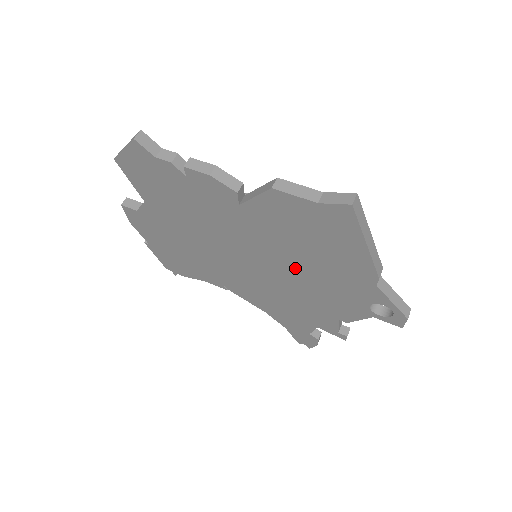
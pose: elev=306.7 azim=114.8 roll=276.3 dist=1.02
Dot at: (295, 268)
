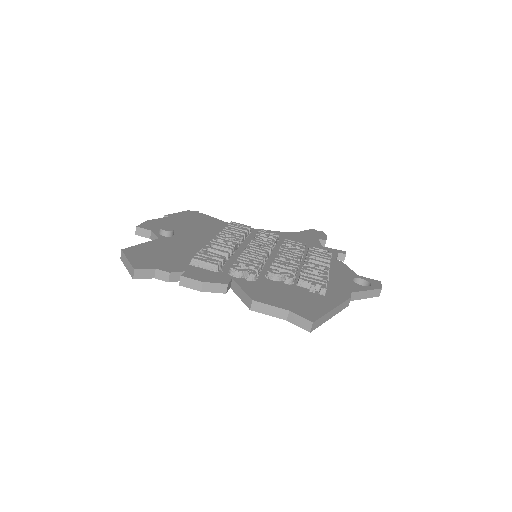
Dot at: occluded
